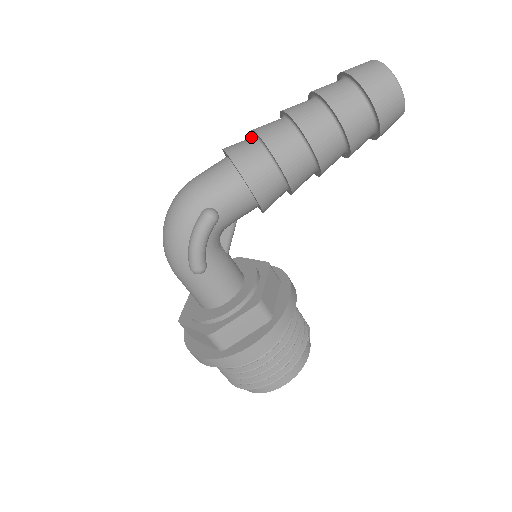
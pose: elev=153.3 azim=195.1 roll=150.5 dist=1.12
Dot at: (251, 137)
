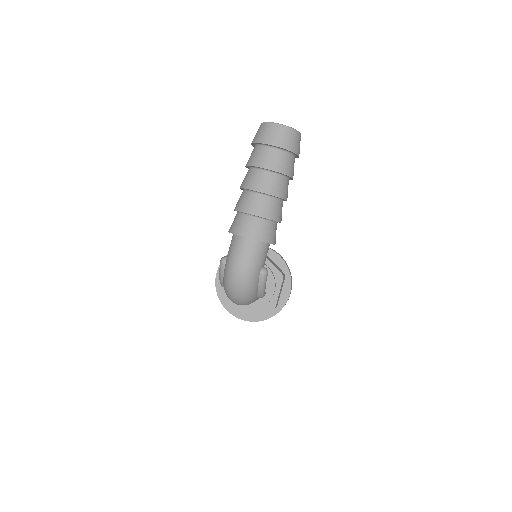
Dot at: (248, 217)
